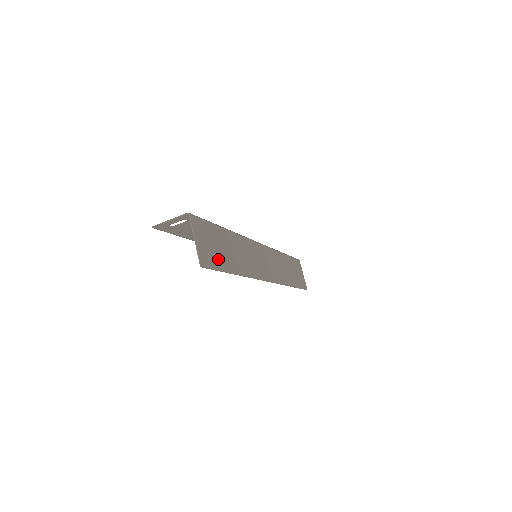
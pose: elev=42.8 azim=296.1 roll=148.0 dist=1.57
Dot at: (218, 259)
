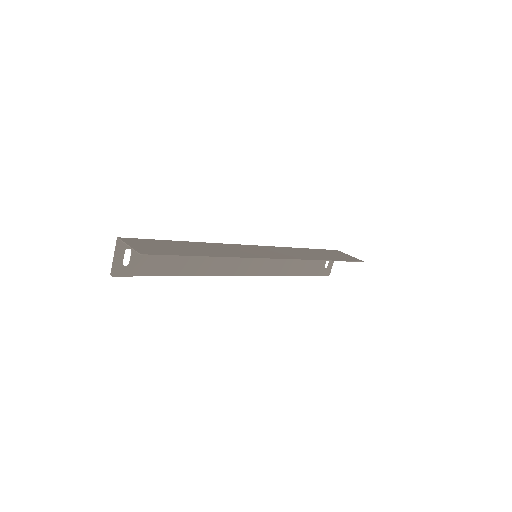
Dot at: (172, 252)
